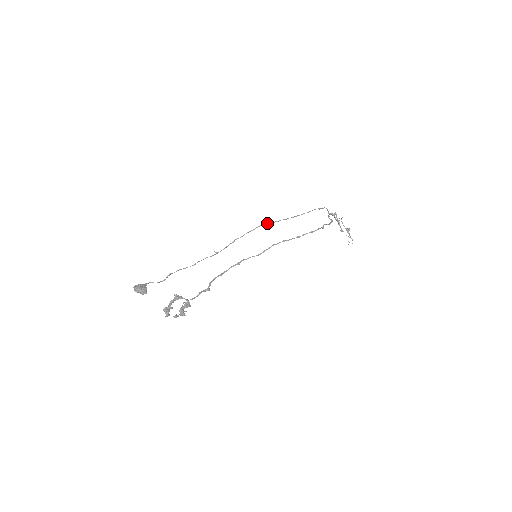
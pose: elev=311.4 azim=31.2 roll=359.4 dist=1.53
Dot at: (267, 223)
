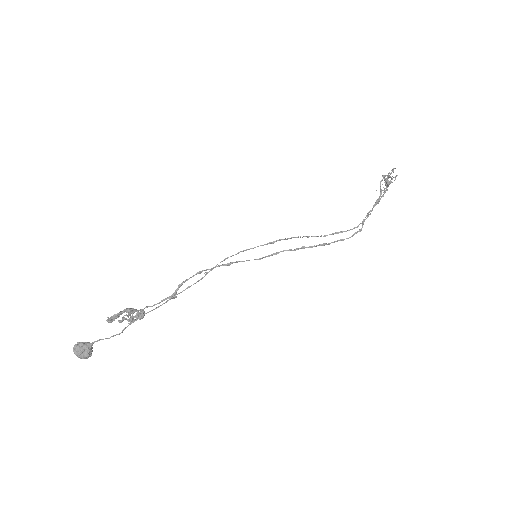
Dot at: (296, 237)
